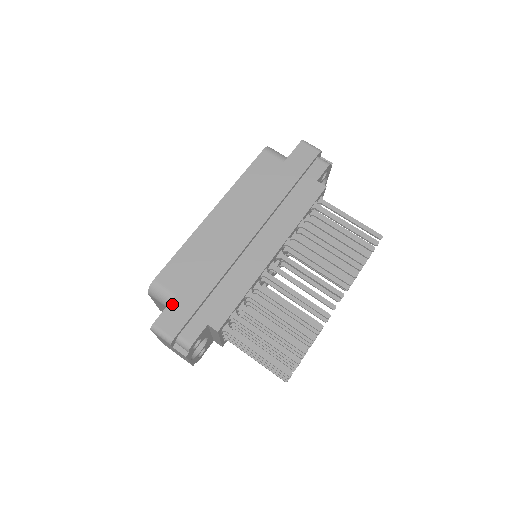
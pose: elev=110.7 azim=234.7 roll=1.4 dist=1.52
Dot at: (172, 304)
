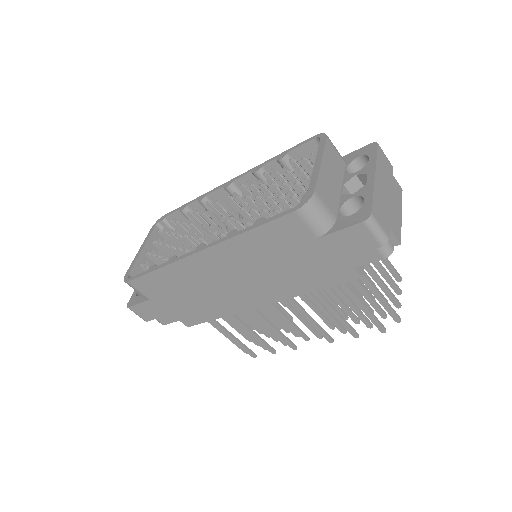
Dot at: (146, 303)
